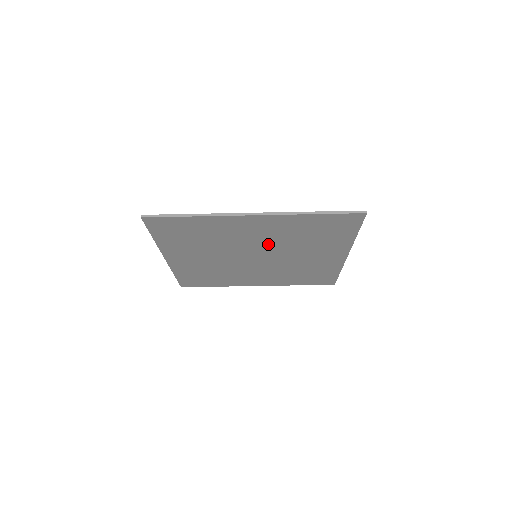
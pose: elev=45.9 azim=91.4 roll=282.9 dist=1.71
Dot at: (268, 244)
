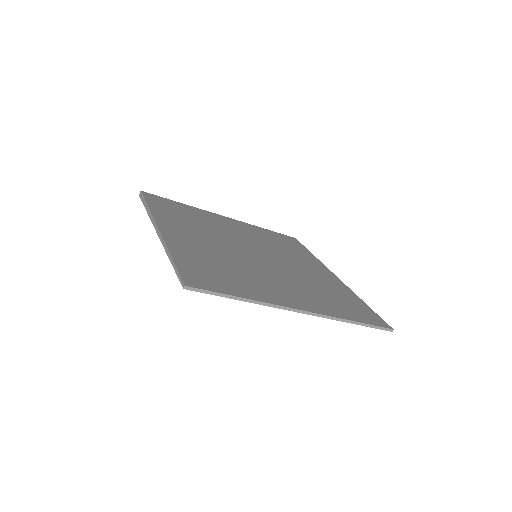
Dot at: occluded
